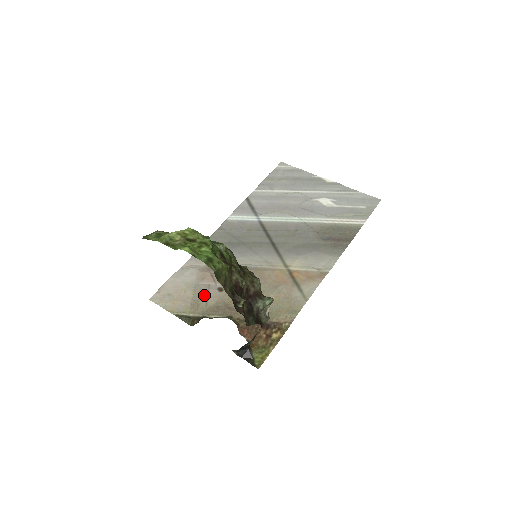
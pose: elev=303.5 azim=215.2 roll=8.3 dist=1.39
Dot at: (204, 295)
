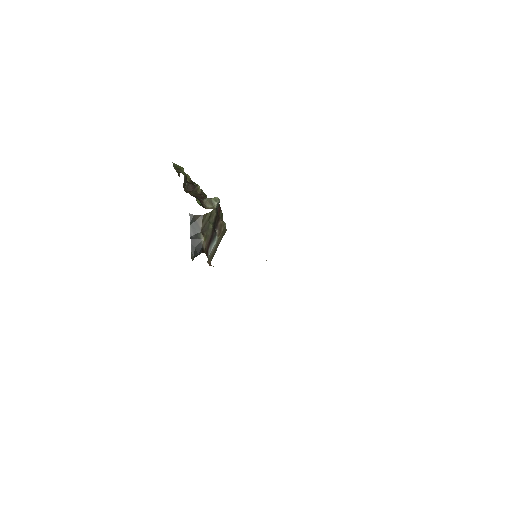
Dot at: occluded
